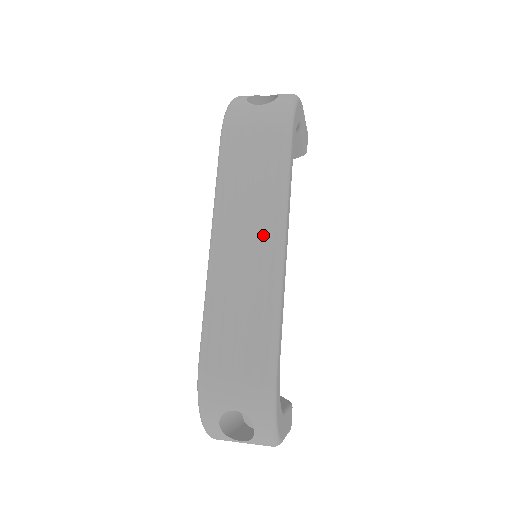
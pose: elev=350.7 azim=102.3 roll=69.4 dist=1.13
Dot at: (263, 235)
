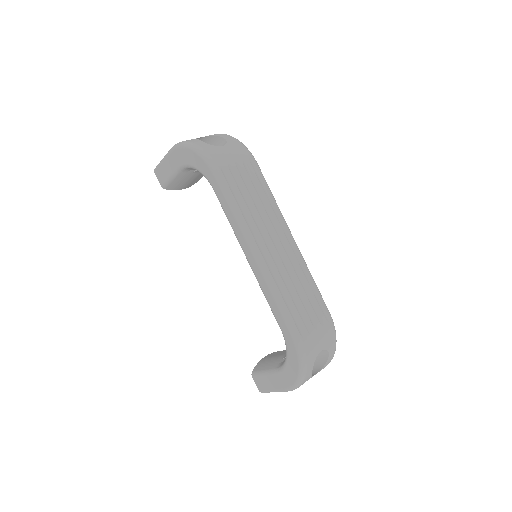
Dot at: (282, 234)
